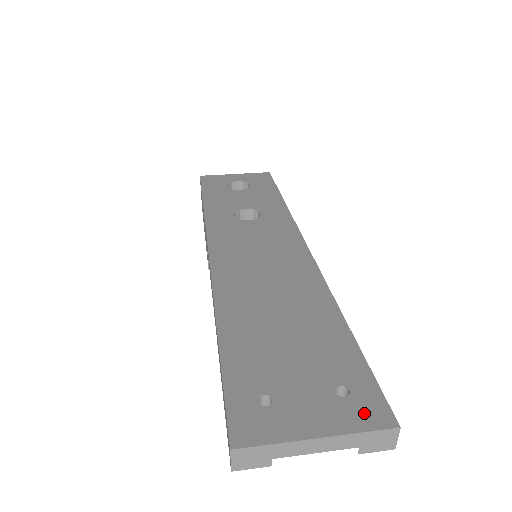
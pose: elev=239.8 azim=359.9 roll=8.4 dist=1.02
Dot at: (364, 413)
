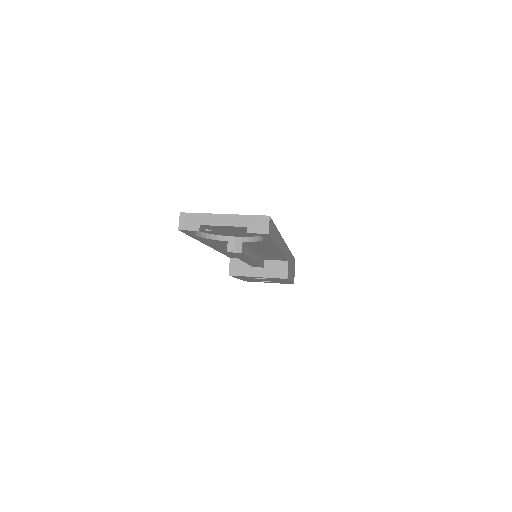
Dot at: occluded
